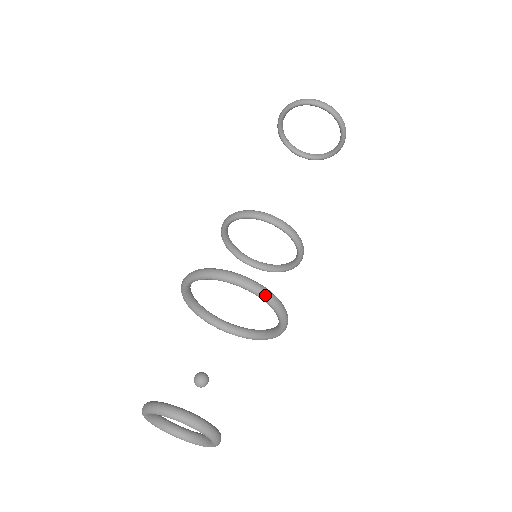
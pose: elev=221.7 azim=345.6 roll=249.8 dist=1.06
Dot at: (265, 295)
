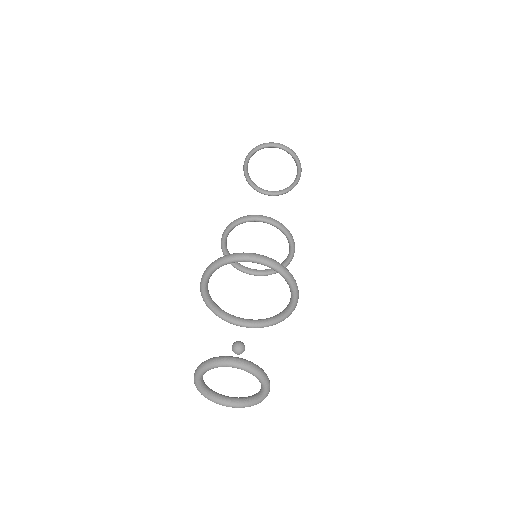
Dot at: occluded
